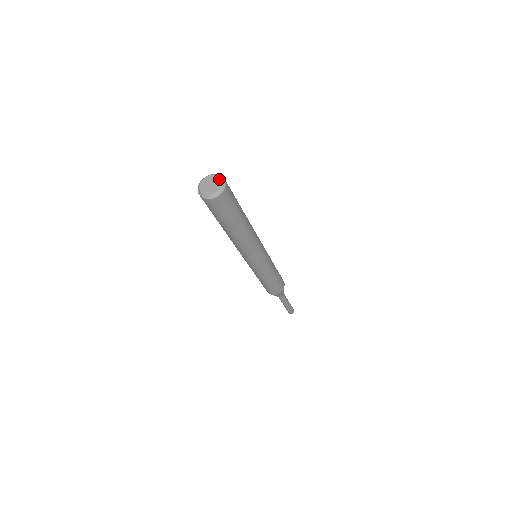
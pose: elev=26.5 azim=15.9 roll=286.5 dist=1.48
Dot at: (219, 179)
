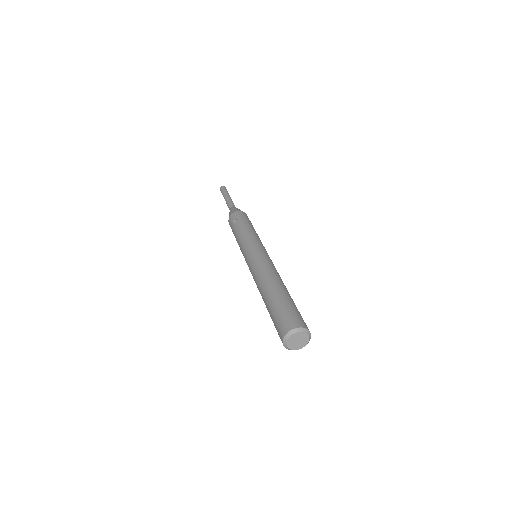
Dot at: (308, 340)
